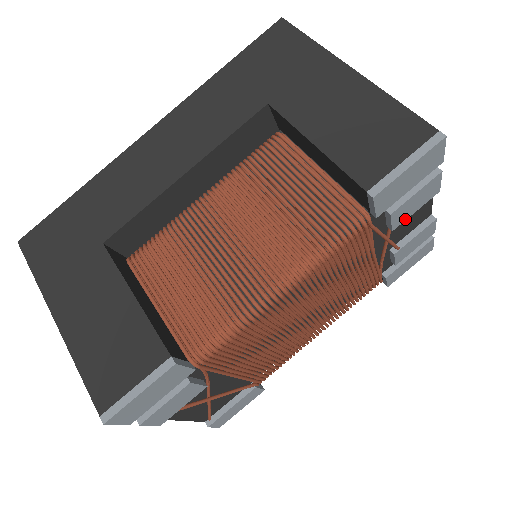
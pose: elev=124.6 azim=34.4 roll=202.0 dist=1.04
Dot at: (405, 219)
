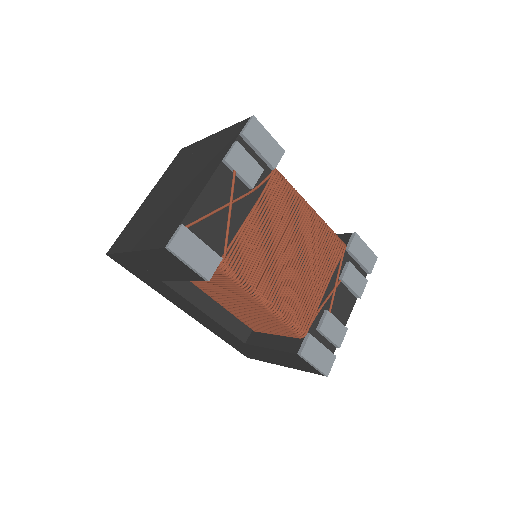
Dot at: (347, 284)
